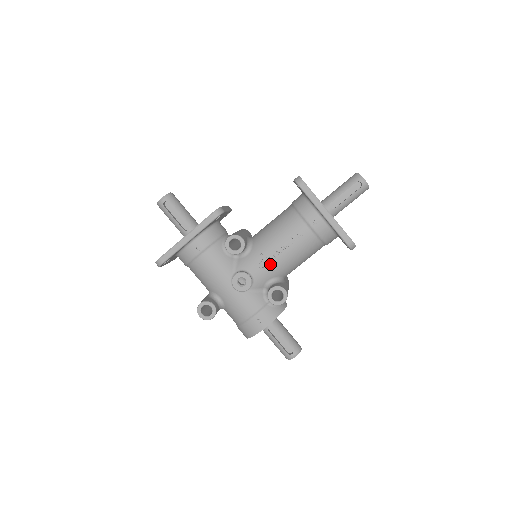
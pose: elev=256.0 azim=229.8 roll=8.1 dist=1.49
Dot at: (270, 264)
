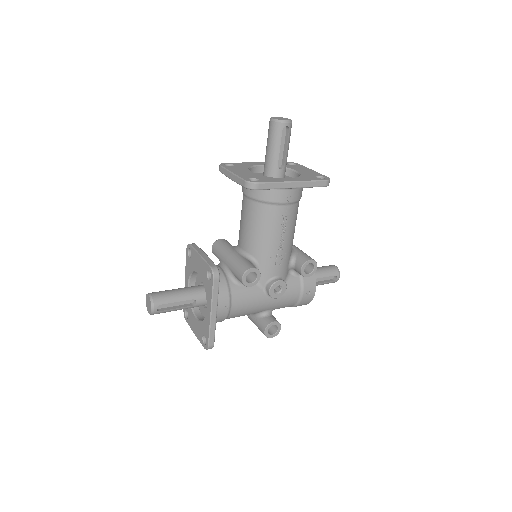
Dot at: (283, 256)
